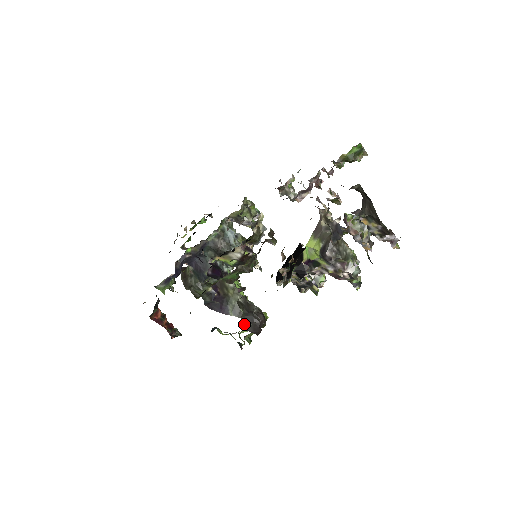
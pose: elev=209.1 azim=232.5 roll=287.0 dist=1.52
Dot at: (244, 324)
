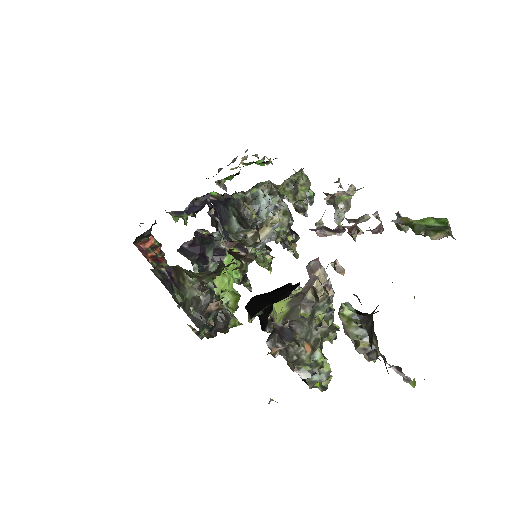
Dot at: occluded
